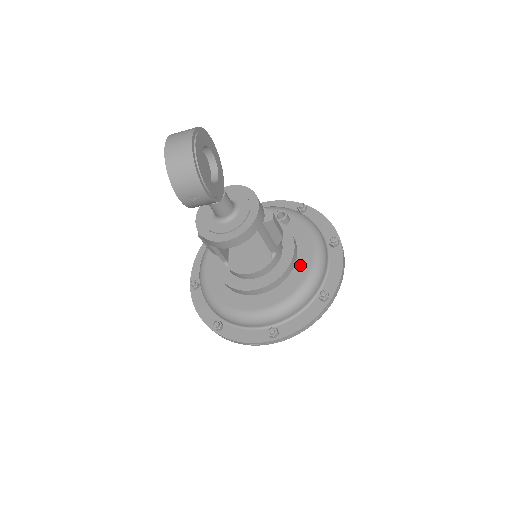
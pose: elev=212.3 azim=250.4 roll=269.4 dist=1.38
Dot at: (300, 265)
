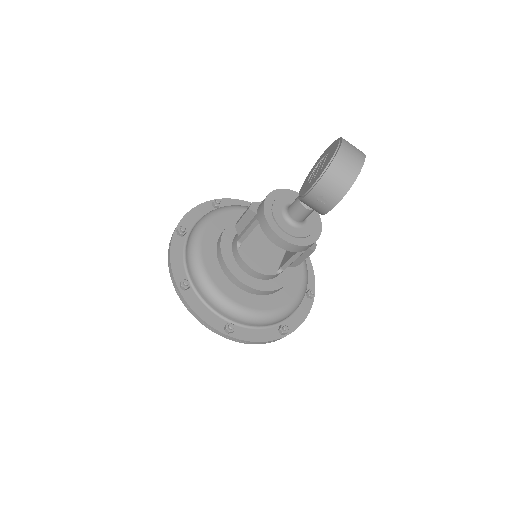
Dot at: (285, 293)
